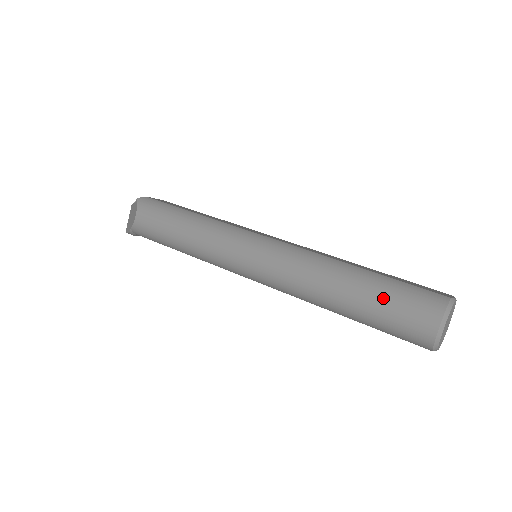
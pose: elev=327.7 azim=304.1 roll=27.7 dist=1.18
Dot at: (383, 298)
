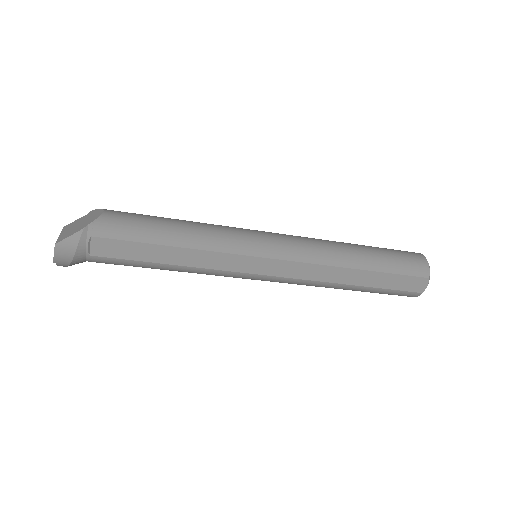
Dot at: (383, 248)
